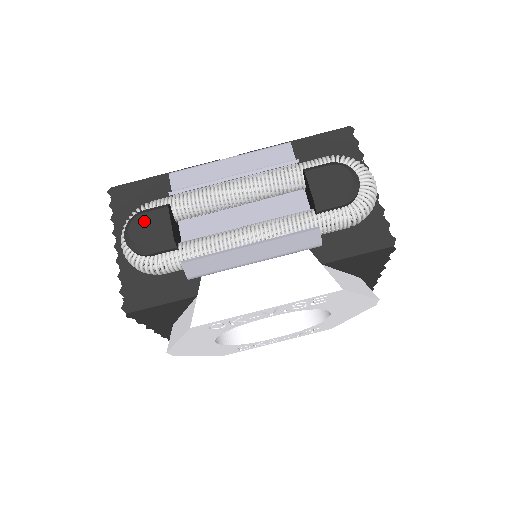
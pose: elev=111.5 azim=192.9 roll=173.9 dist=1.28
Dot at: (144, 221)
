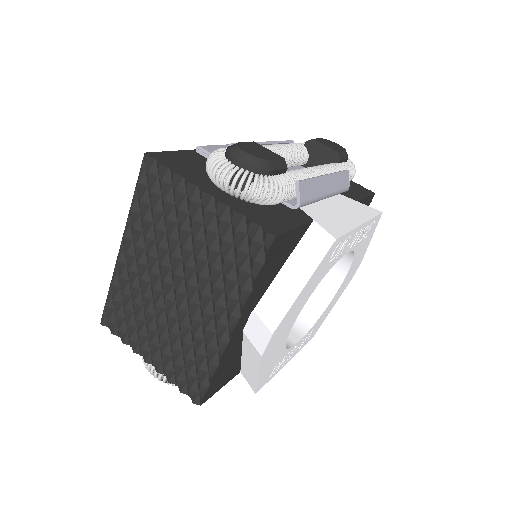
Dot at: (248, 146)
